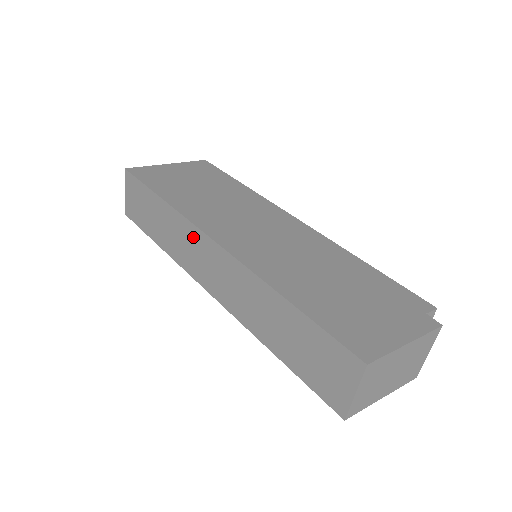
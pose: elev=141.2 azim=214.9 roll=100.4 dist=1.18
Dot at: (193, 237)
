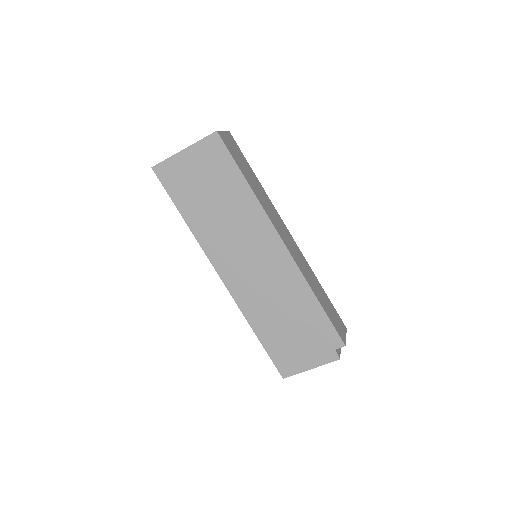
Dot at: occluded
